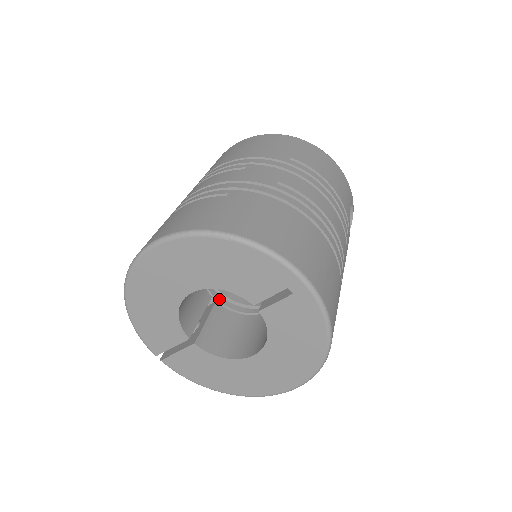
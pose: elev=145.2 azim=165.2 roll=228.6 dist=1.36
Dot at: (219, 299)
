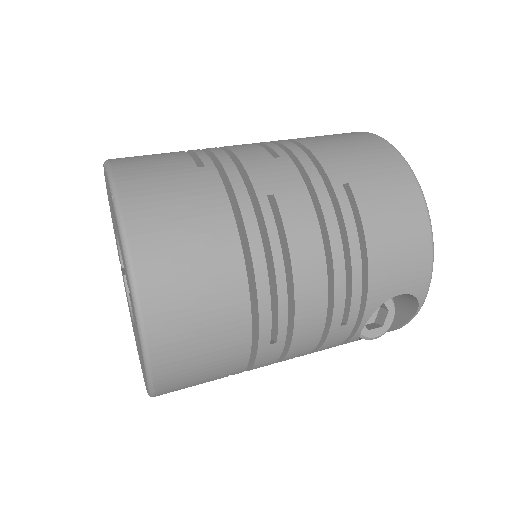
Dot at: occluded
